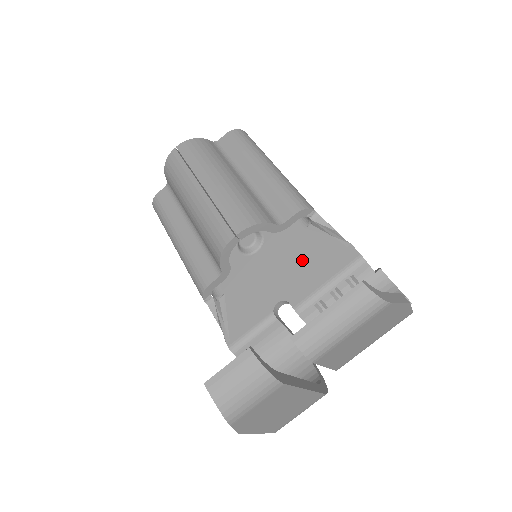
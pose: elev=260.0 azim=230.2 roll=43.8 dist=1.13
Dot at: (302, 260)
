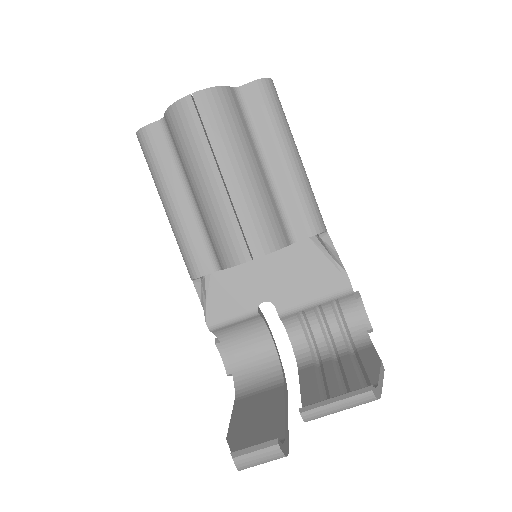
Dot at: (297, 269)
